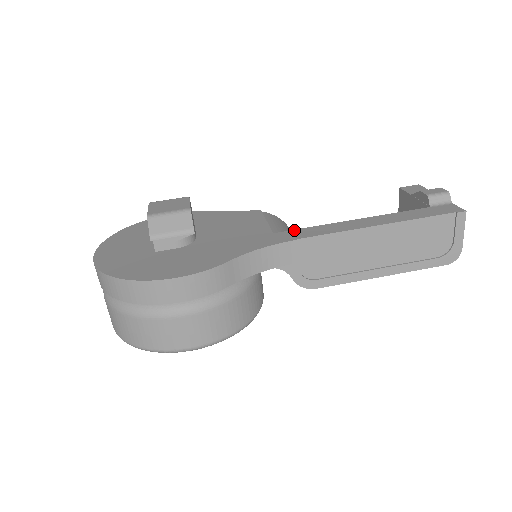
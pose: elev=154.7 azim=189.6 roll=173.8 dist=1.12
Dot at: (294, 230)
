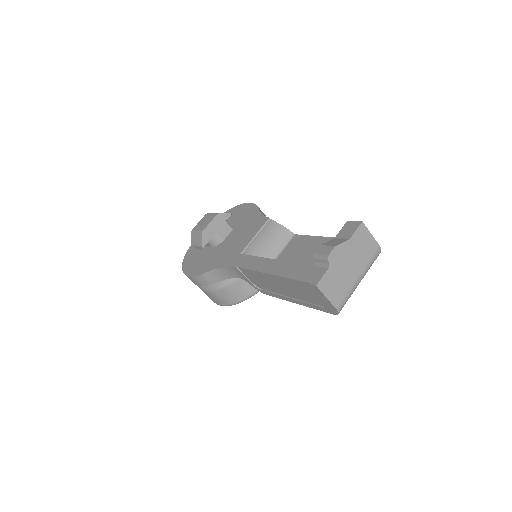
Dot at: (247, 255)
